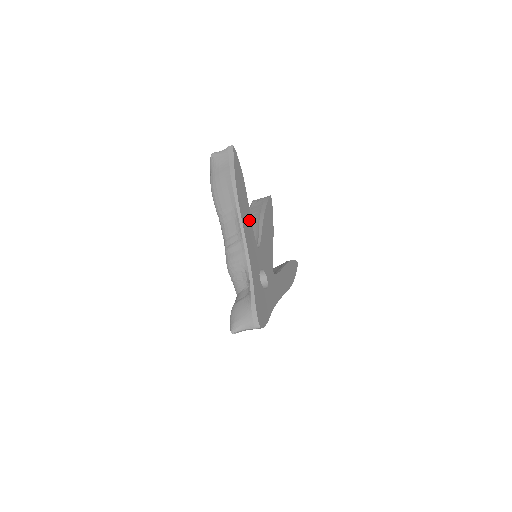
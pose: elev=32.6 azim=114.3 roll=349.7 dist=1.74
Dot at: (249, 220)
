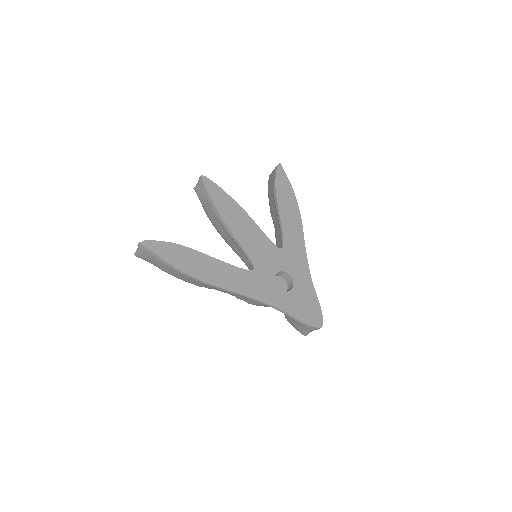
Dot at: (225, 268)
